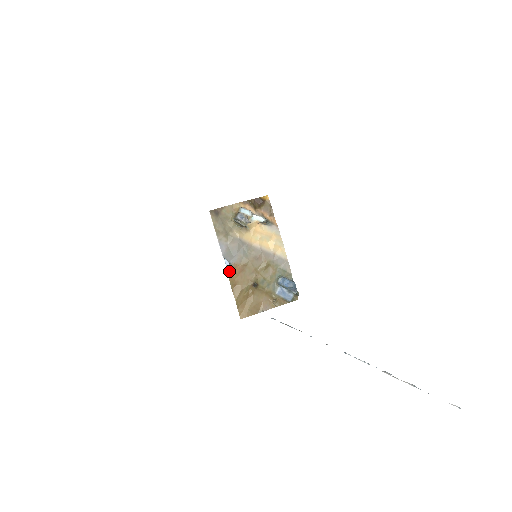
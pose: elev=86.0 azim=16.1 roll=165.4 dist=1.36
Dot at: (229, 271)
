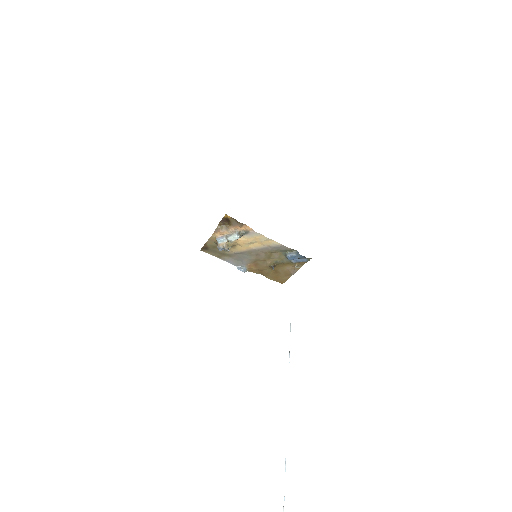
Dot at: (248, 270)
